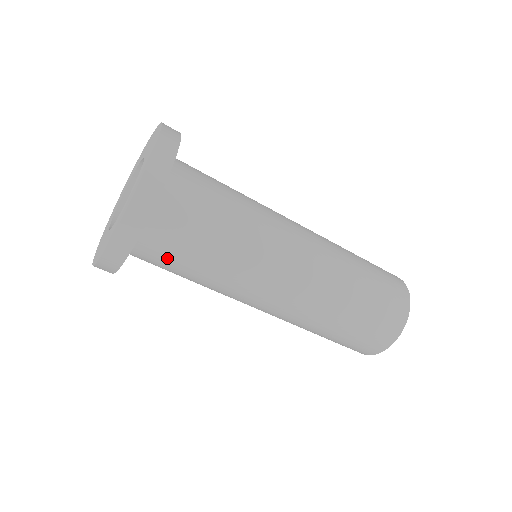
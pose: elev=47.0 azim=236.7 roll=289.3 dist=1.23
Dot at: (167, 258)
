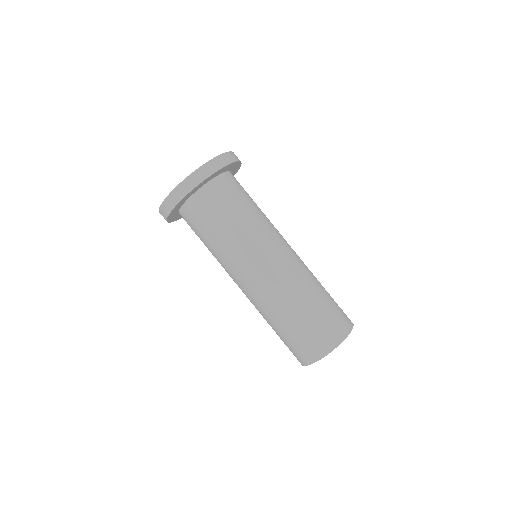
Dot at: (234, 193)
